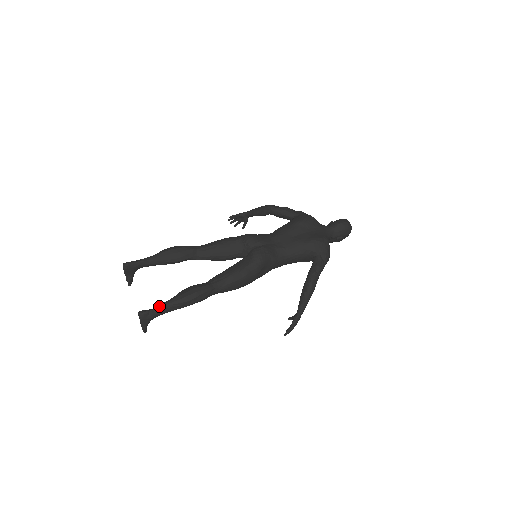
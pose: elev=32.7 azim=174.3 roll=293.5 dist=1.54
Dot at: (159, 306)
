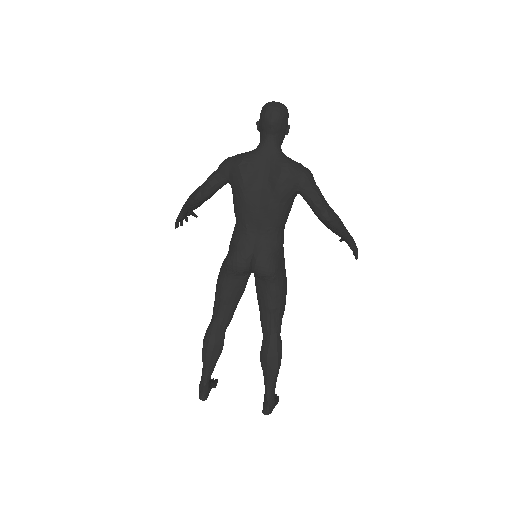
Dot at: (267, 395)
